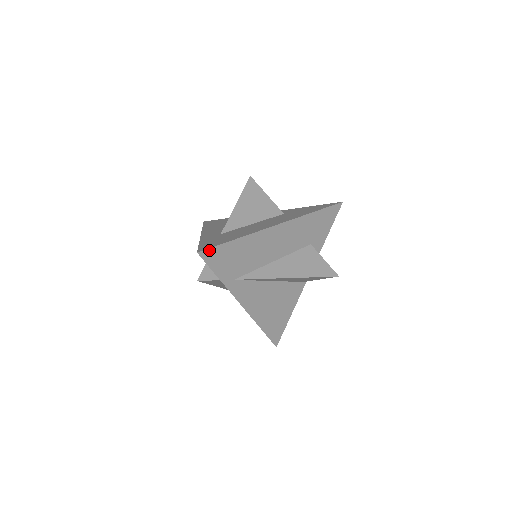
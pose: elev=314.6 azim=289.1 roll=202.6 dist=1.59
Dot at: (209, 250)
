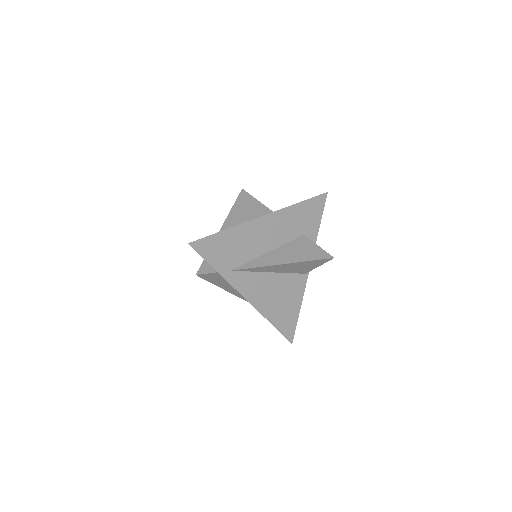
Dot at: (199, 241)
